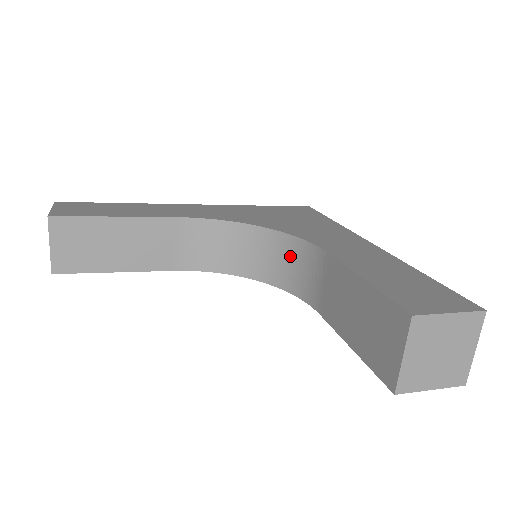
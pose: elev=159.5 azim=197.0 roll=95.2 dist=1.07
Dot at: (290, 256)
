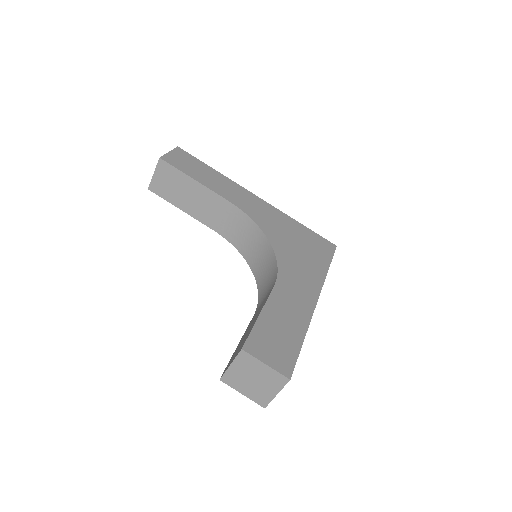
Dot at: (269, 271)
